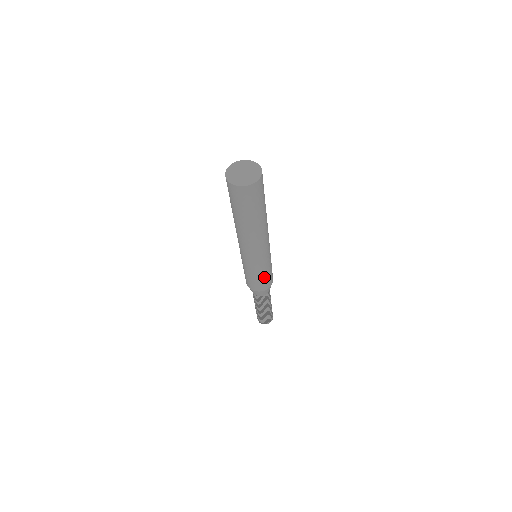
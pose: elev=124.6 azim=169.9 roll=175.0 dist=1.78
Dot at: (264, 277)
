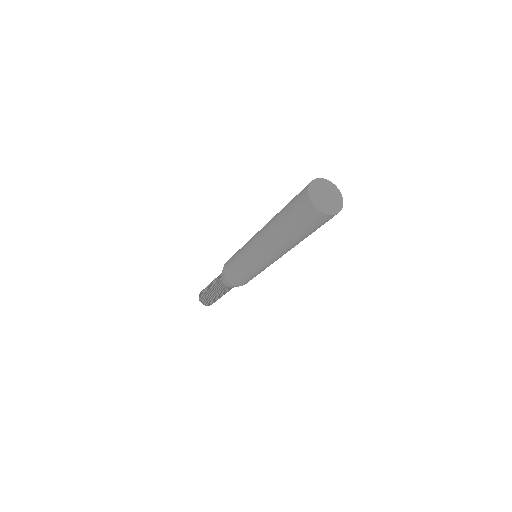
Dot at: (249, 278)
